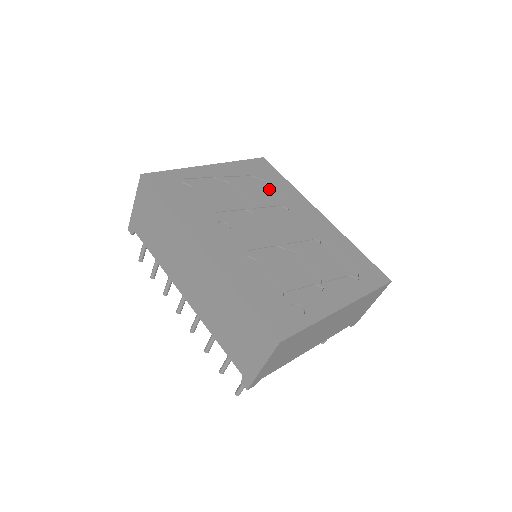
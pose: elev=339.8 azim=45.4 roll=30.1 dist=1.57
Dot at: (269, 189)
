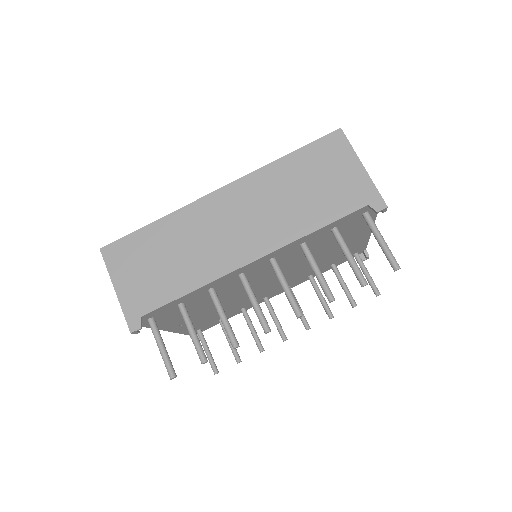
Dot at: occluded
